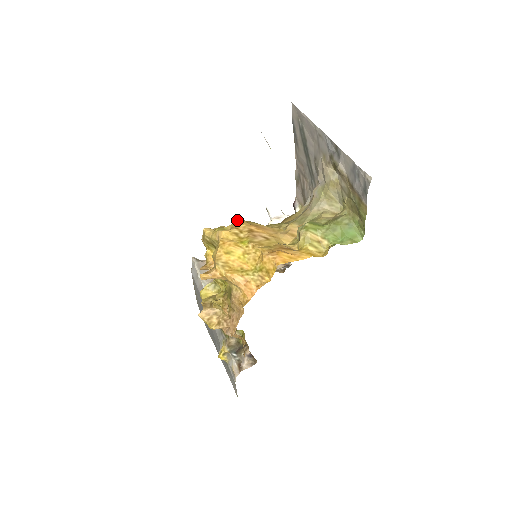
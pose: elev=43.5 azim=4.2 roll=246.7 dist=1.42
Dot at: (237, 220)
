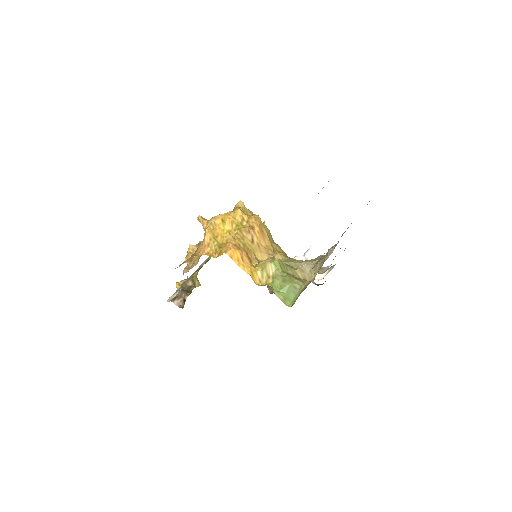
Dot at: (257, 215)
